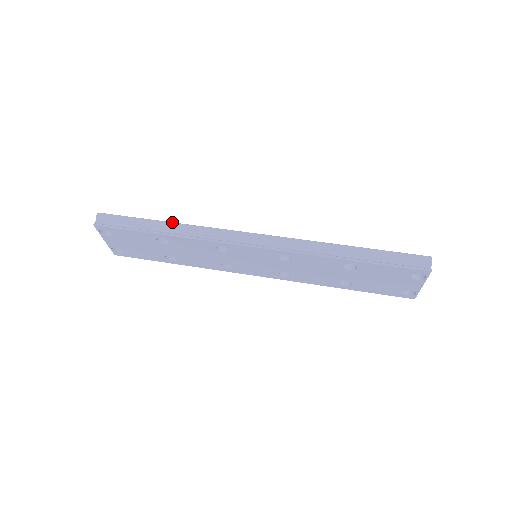
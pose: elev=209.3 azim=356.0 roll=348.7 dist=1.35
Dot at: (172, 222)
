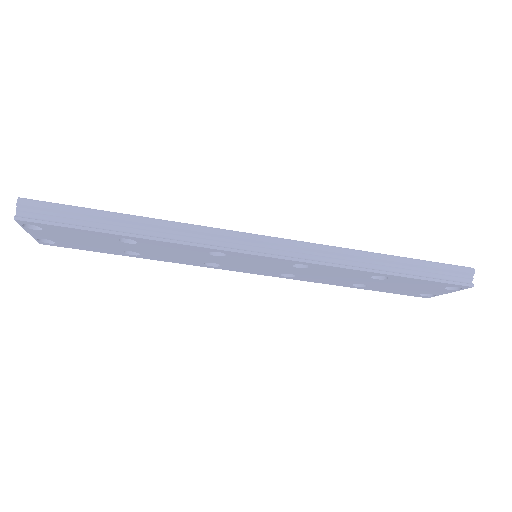
Dot at: (144, 217)
